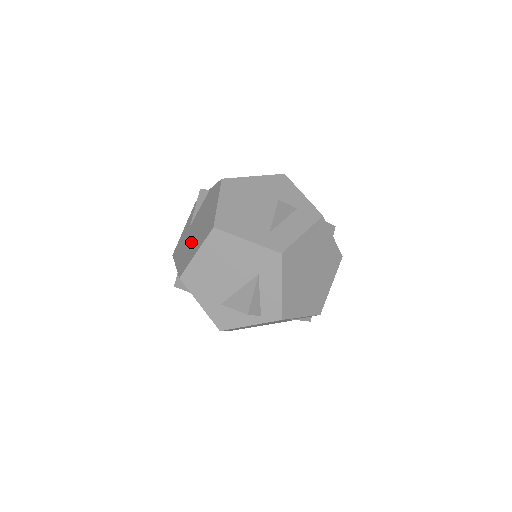
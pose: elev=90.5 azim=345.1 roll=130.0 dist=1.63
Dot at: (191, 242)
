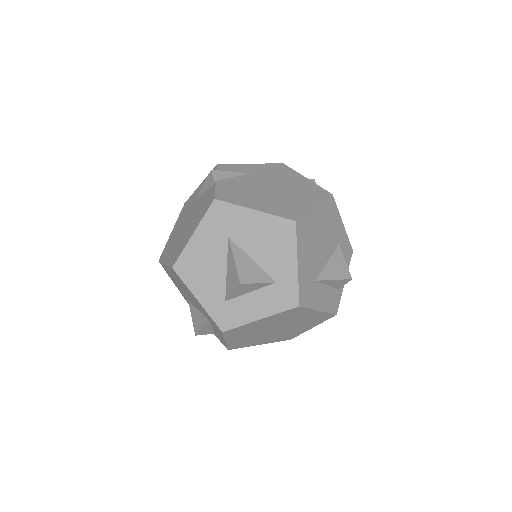
Dot at: (178, 233)
